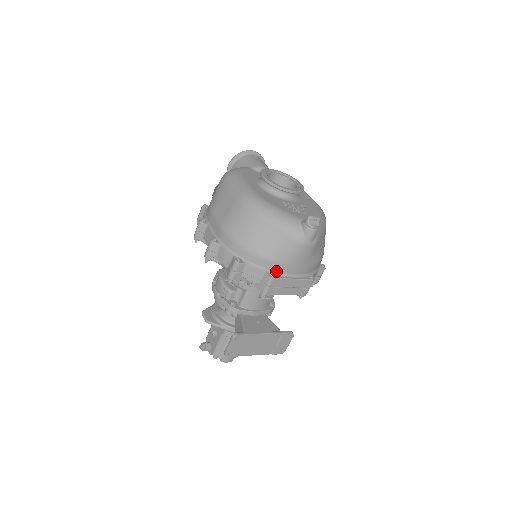
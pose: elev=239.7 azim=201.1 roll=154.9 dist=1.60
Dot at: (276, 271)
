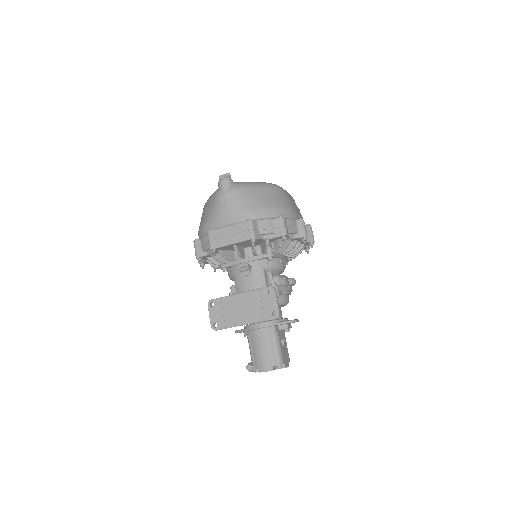
Dot at: occluded
